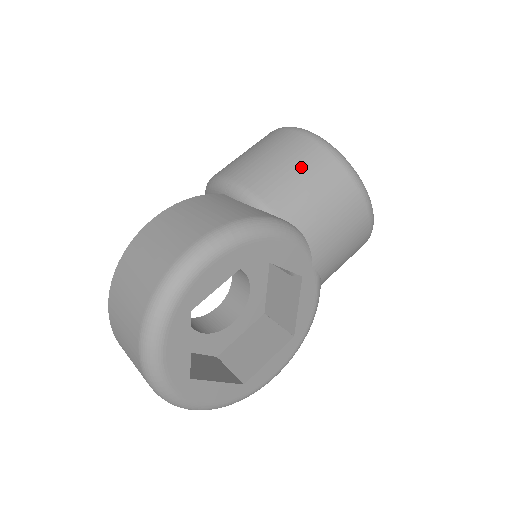
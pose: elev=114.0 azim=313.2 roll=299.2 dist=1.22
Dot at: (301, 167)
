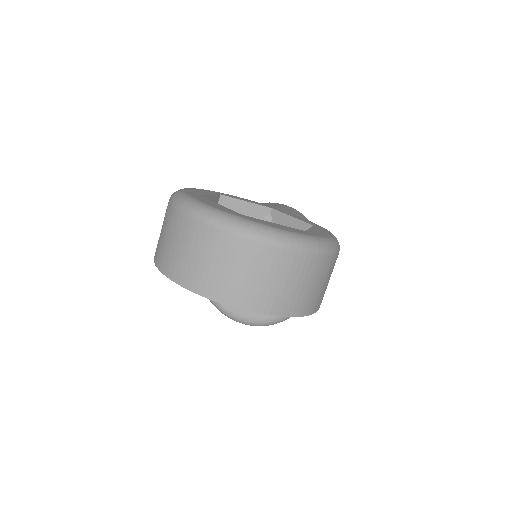
Dot at: occluded
